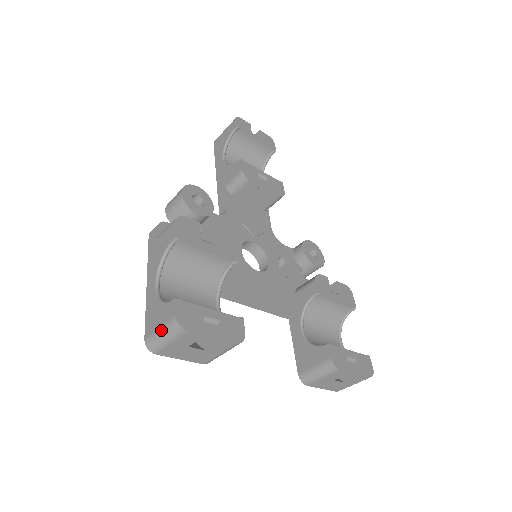
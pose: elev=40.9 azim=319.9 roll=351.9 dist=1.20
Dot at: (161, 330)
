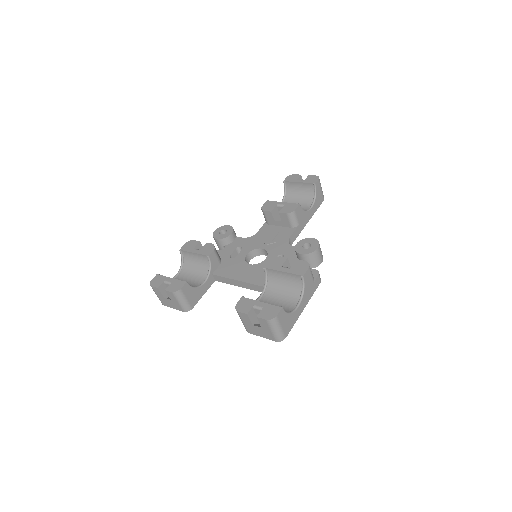
Dot at: occluded
